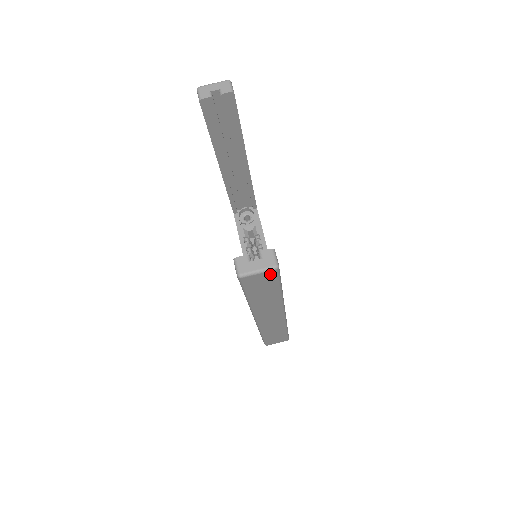
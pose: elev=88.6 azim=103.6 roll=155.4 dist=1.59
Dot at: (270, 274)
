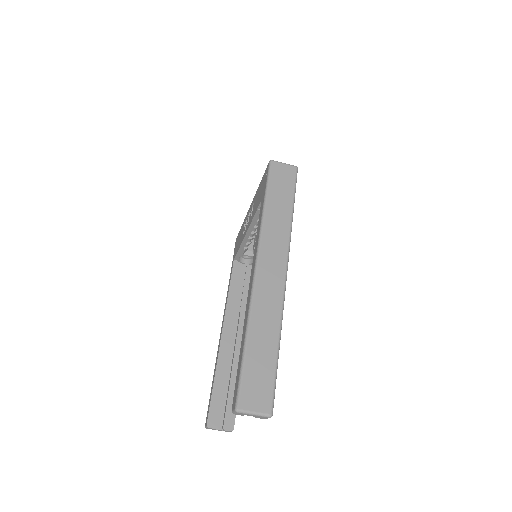
Dot at: occluded
